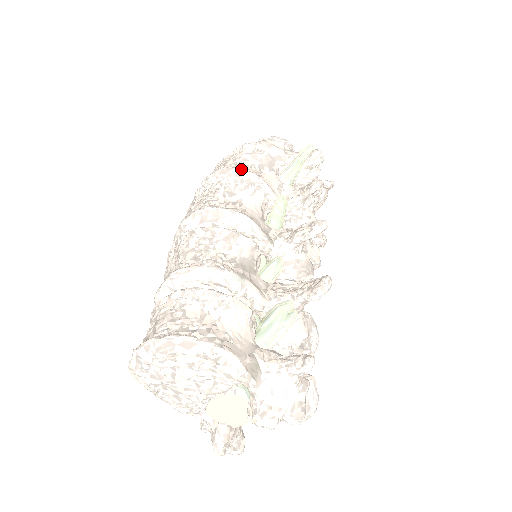
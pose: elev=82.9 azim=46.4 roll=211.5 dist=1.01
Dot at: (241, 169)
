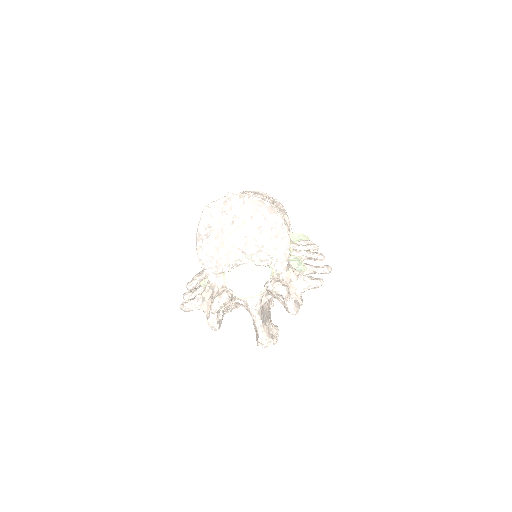
Dot at: occluded
